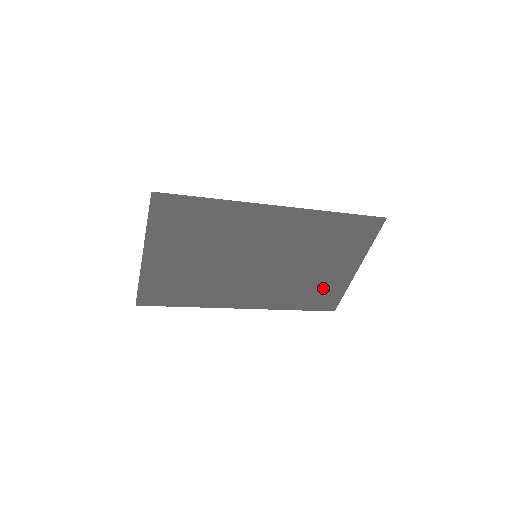
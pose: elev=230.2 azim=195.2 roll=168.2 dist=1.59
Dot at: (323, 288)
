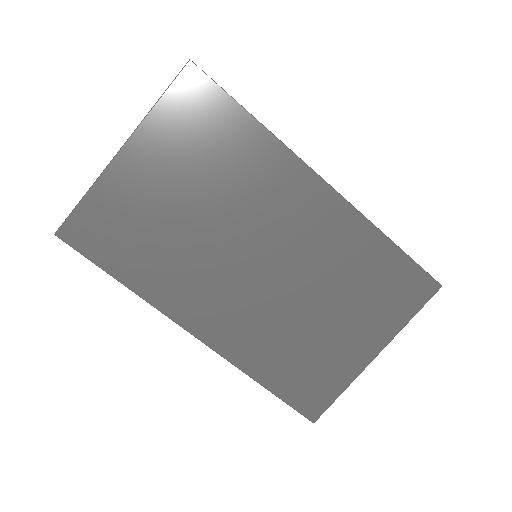
Dot at: (318, 365)
